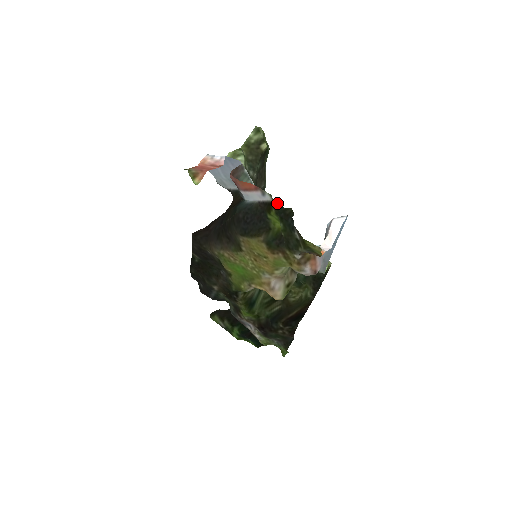
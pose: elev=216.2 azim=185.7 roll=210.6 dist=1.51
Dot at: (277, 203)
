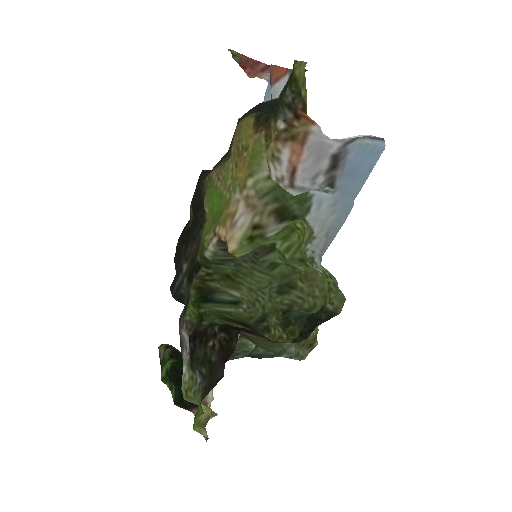
Dot at: occluded
